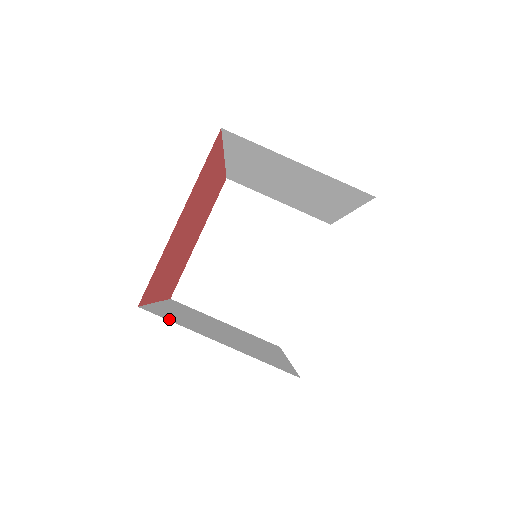
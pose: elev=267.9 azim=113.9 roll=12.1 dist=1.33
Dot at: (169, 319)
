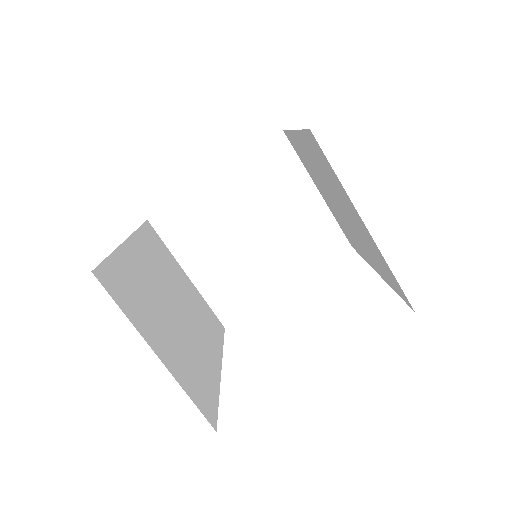
Dot at: (119, 300)
